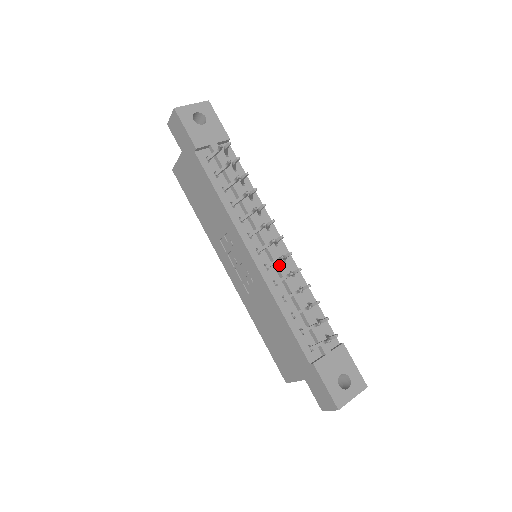
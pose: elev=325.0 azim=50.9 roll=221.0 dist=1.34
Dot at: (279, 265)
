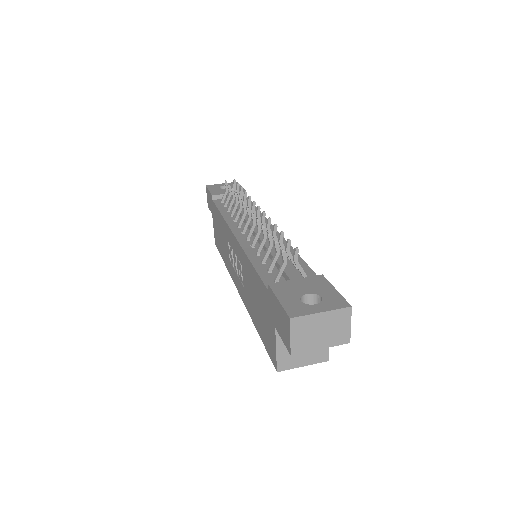
Dot at: occluded
